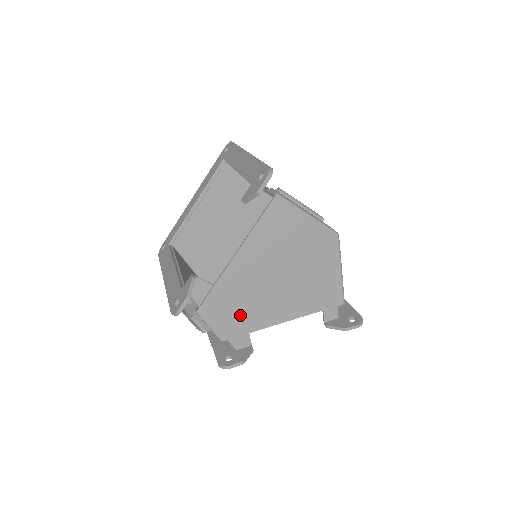
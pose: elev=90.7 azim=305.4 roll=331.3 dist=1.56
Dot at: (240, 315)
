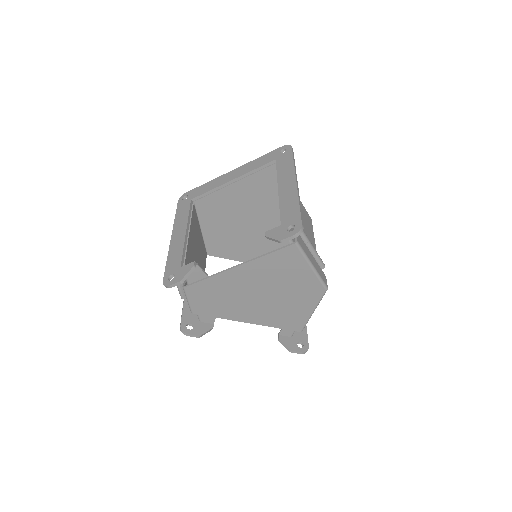
Dot at: (216, 304)
